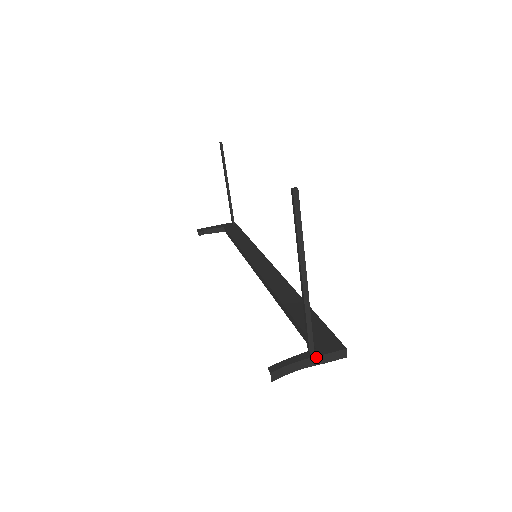
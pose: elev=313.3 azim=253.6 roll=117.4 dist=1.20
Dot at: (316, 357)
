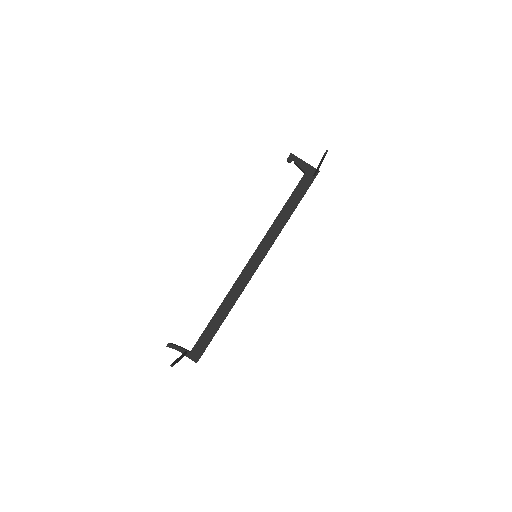
Dot at: (185, 355)
